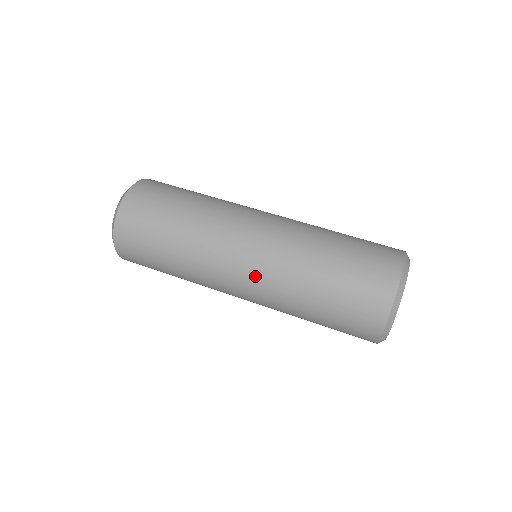
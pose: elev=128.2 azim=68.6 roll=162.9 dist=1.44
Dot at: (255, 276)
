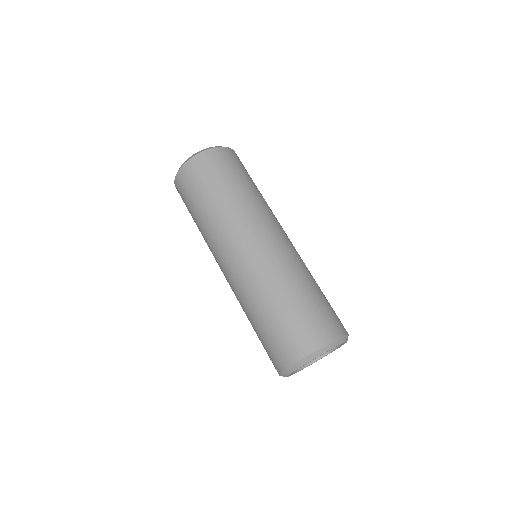
Dot at: occluded
